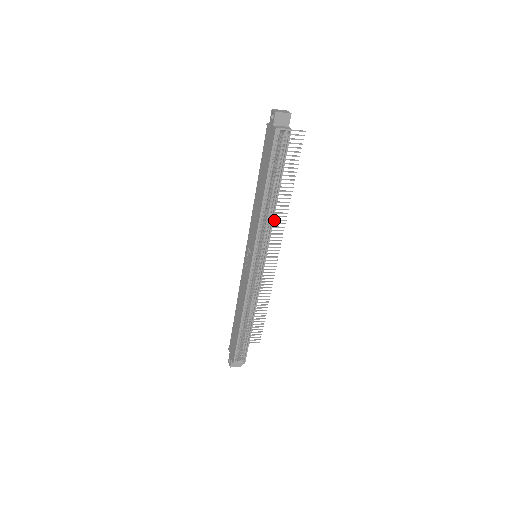
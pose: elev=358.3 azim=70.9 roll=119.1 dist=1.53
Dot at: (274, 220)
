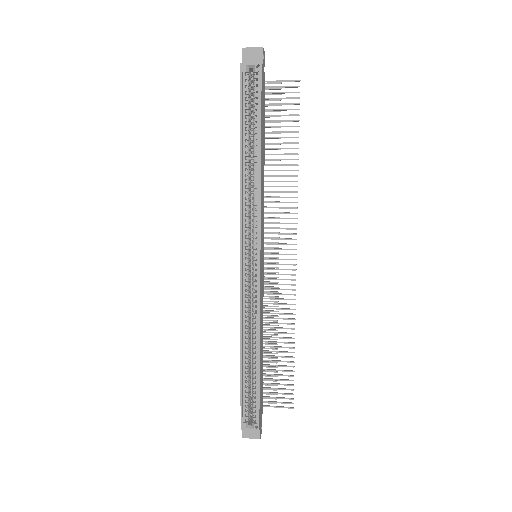
Dot at: (280, 208)
